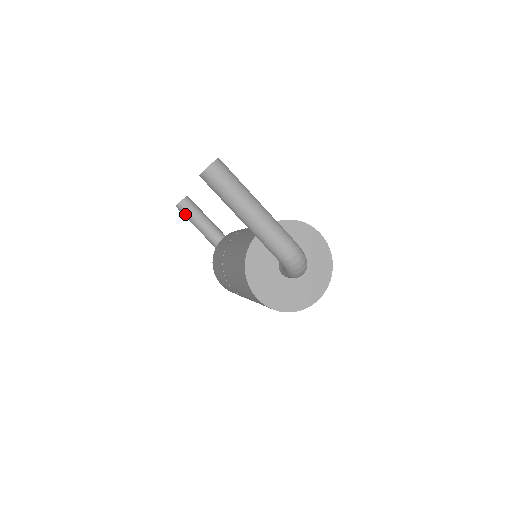
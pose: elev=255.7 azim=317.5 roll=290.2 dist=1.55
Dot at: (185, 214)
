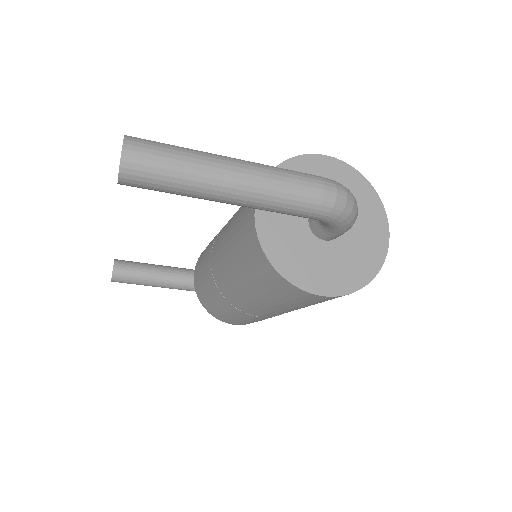
Dot at: (129, 281)
